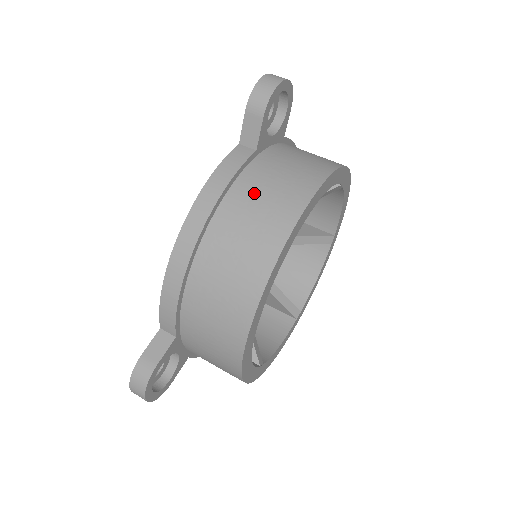
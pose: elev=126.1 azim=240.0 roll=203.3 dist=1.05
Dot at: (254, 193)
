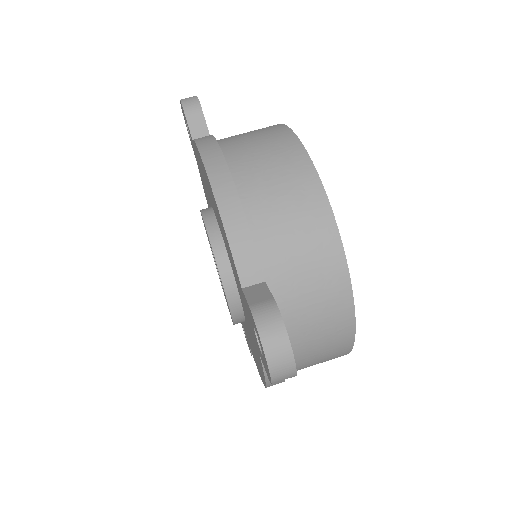
Dot at: (238, 137)
